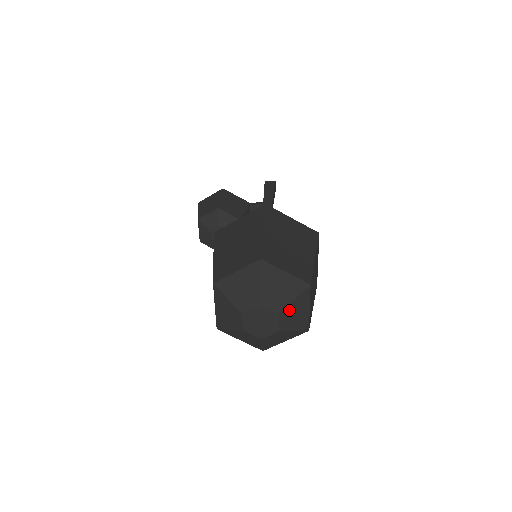
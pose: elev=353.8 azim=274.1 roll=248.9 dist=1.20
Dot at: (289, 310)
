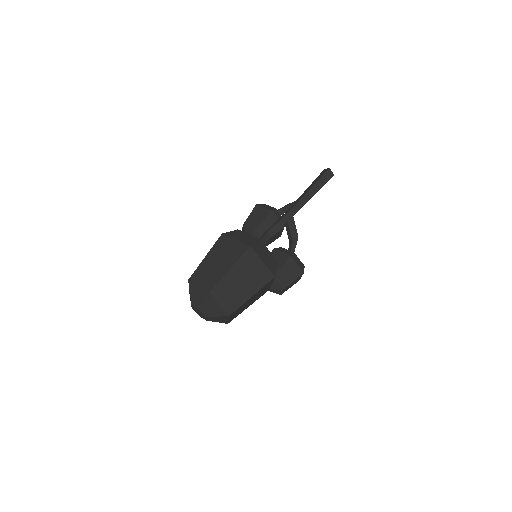
Dot at: (205, 307)
